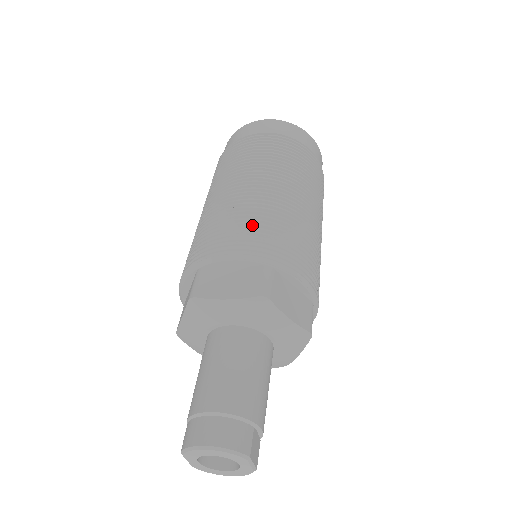
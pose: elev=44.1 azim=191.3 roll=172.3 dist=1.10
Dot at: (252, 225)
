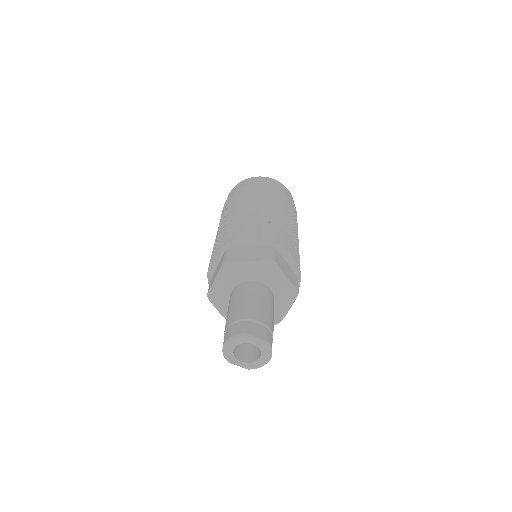
Dot at: (218, 241)
